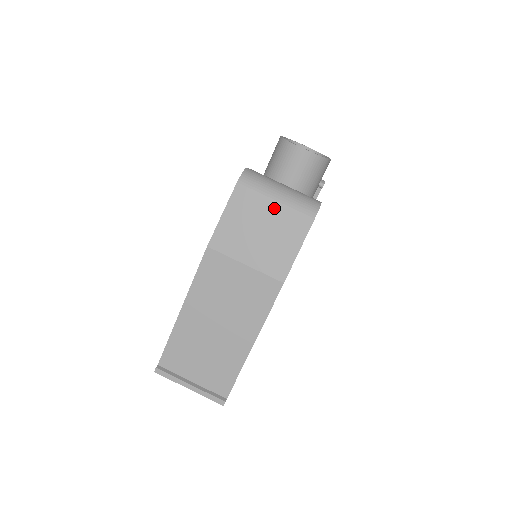
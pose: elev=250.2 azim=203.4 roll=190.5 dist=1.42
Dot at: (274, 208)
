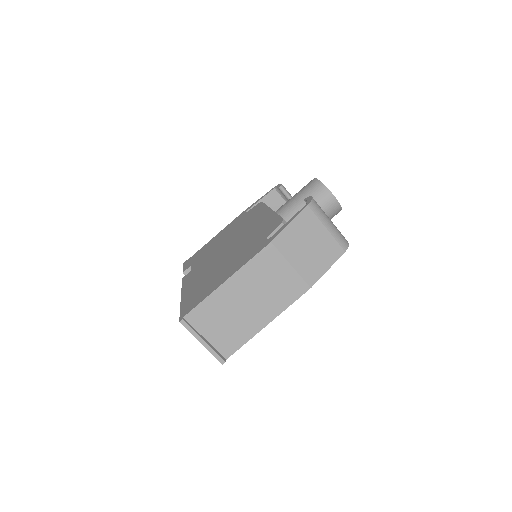
Dot at: (324, 234)
